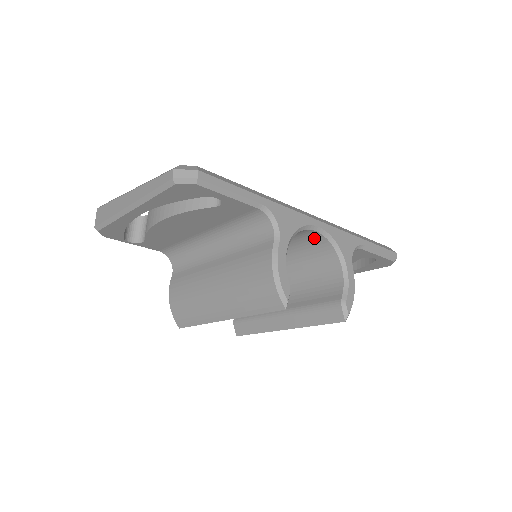
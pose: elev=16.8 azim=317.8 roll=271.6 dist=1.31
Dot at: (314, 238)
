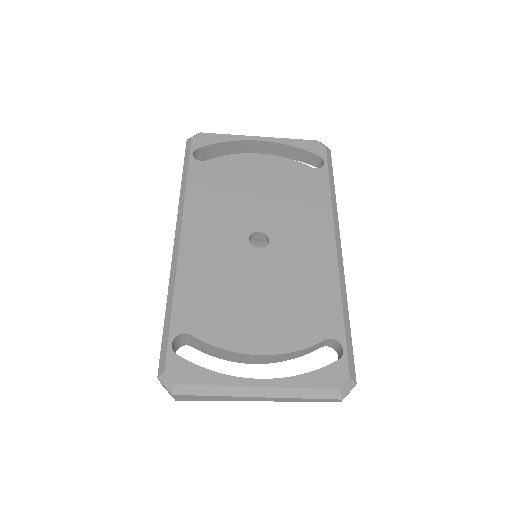
Dot at: occluded
